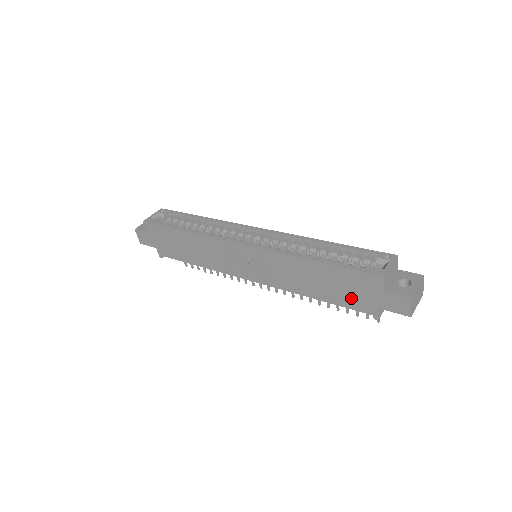
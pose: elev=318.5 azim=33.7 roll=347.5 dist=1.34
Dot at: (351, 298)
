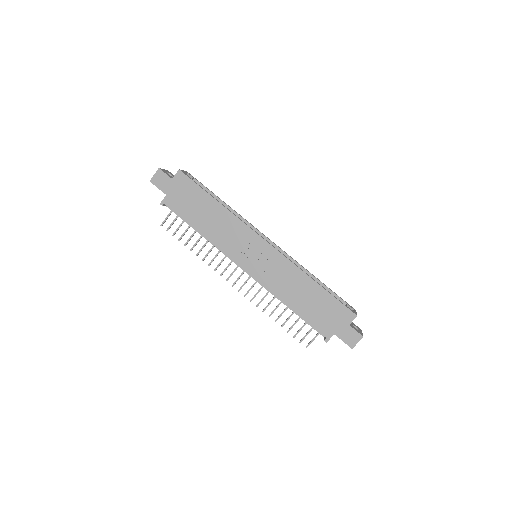
Dot at: (321, 319)
